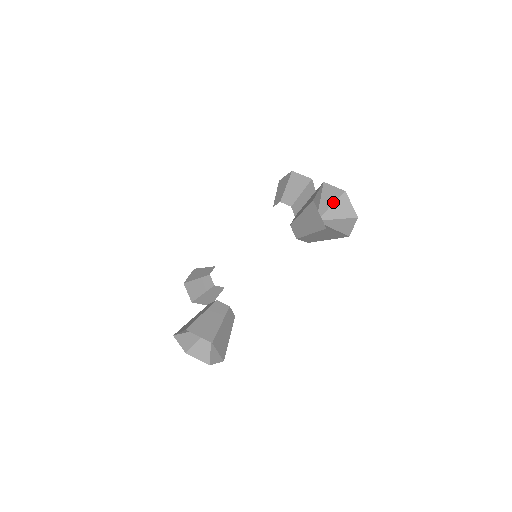
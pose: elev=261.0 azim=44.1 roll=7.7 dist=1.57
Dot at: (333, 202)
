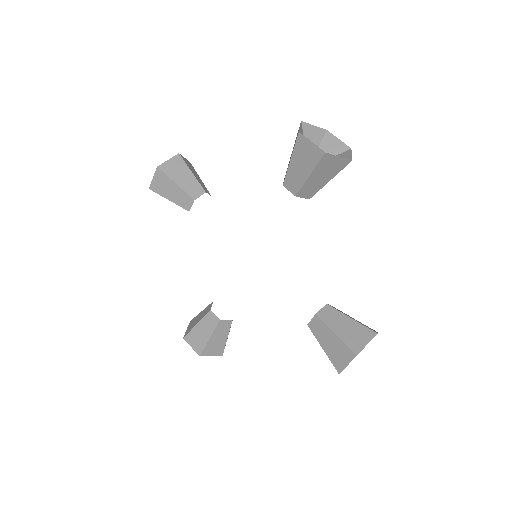
Dot at: occluded
